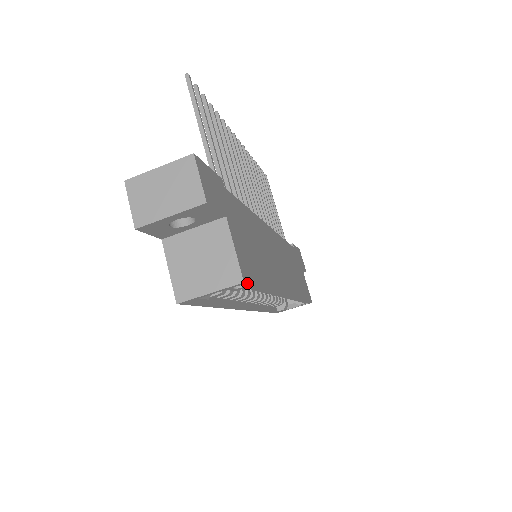
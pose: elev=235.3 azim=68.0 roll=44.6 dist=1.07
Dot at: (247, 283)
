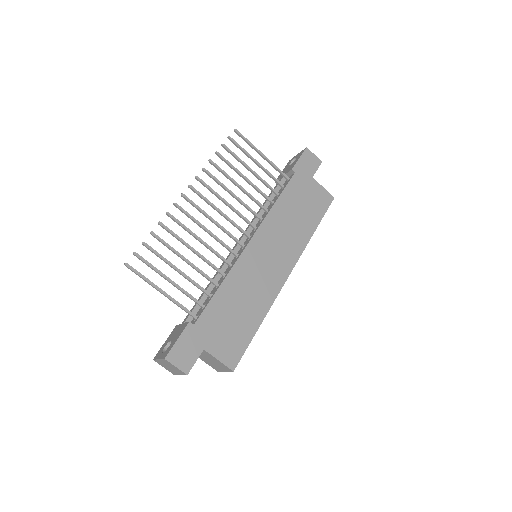
Dot at: (236, 366)
